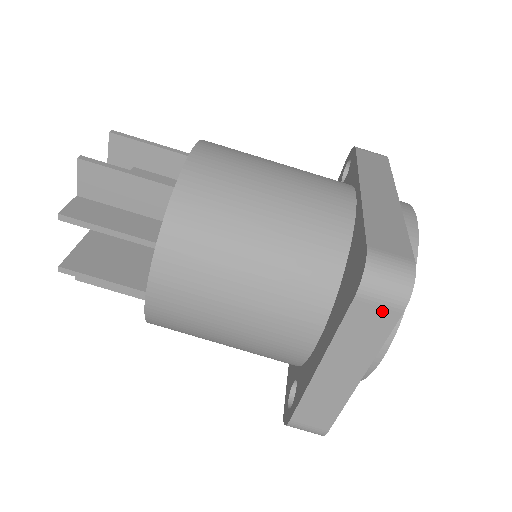
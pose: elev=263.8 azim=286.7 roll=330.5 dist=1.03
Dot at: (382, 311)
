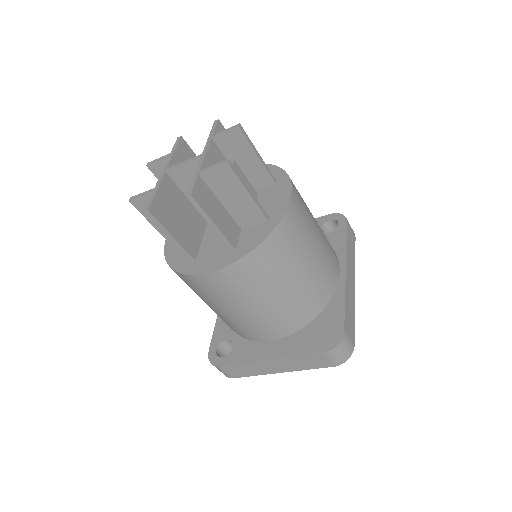
Dot at: (327, 362)
